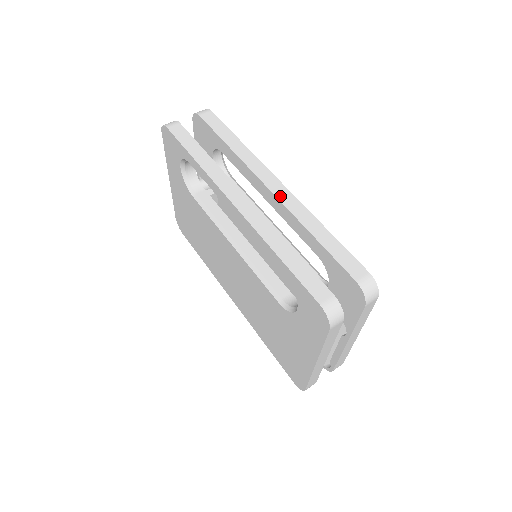
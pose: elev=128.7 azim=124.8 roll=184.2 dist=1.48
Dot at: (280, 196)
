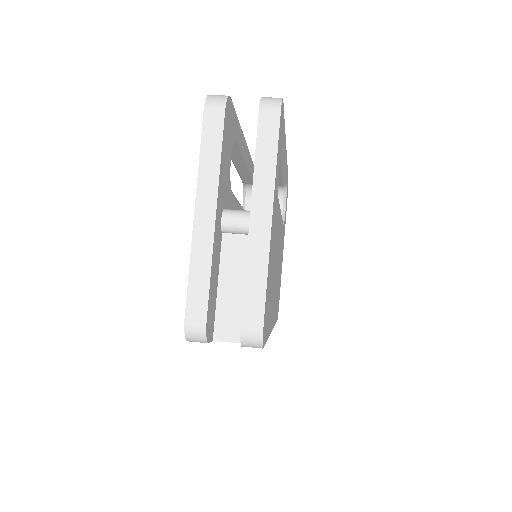
Dot at: occluded
